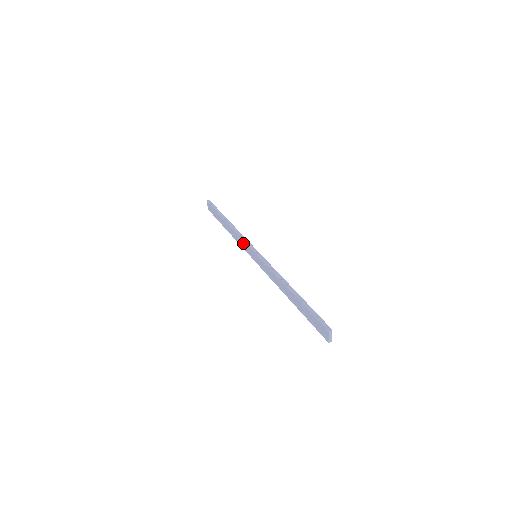
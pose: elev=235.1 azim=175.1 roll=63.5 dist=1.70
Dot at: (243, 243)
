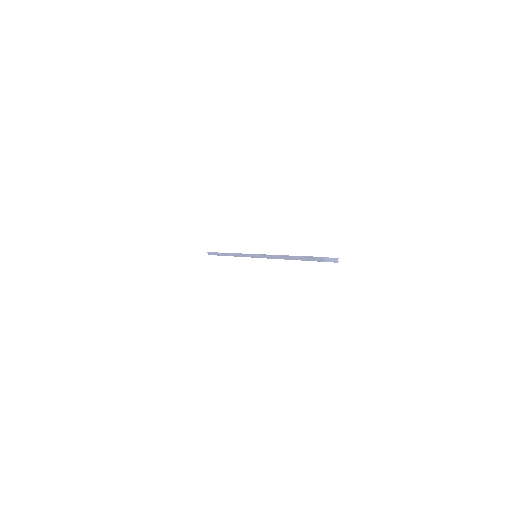
Dot at: occluded
